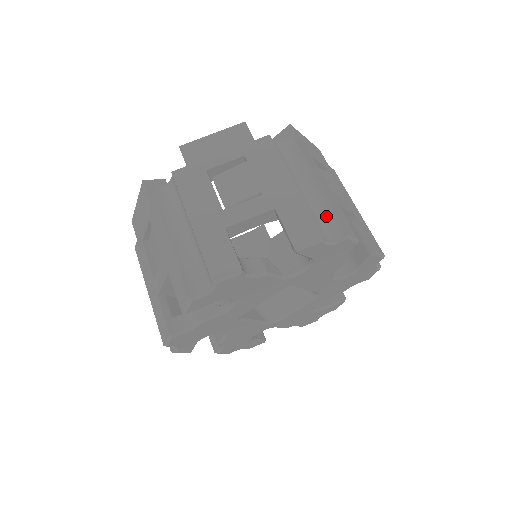
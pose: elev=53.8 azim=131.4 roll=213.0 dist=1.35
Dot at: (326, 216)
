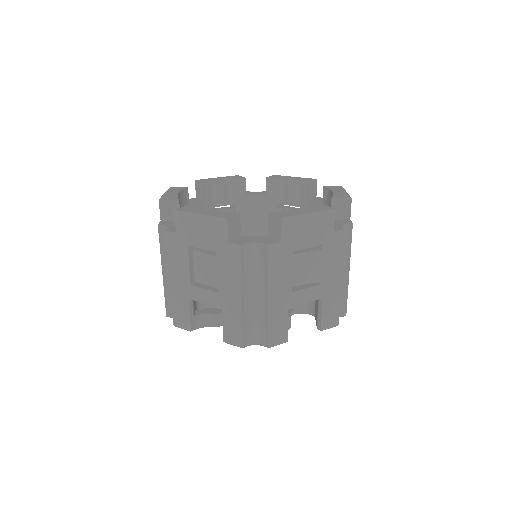
Dot at: (341, 299)
